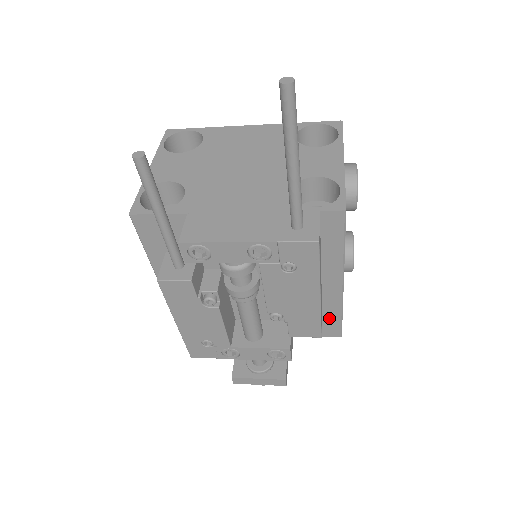
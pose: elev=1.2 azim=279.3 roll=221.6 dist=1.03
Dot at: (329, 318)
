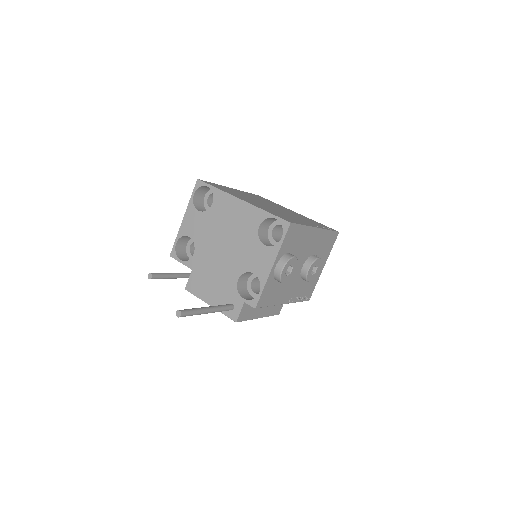
Dot at: occluded
